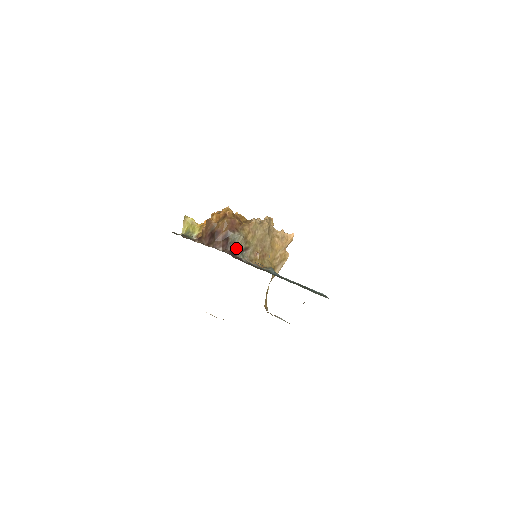
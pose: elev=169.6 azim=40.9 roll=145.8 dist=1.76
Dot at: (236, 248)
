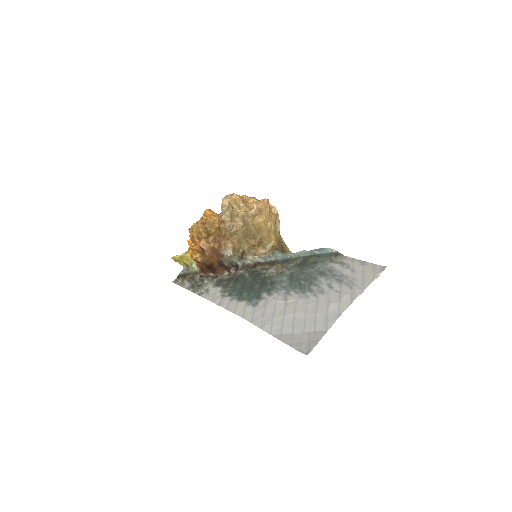
Dot at: (235, 261)
